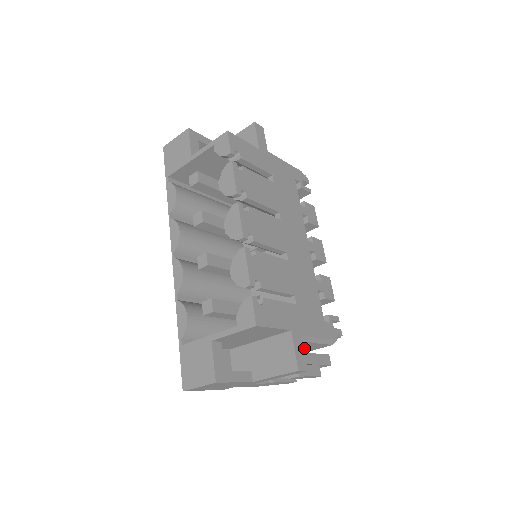
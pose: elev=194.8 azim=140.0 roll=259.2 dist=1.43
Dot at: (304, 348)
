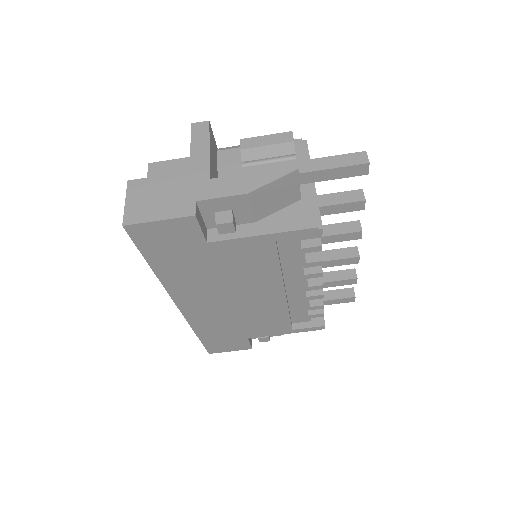
Dot at: occluded
